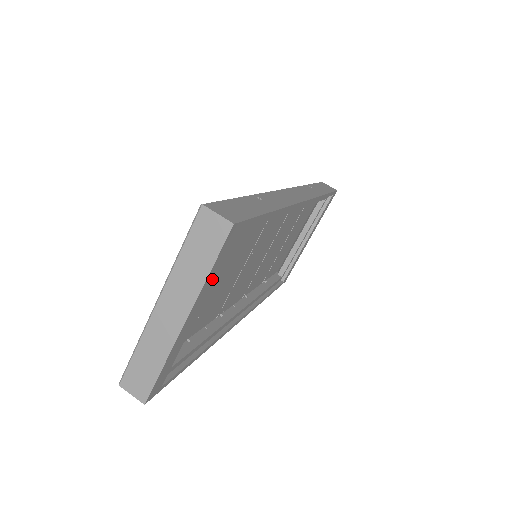
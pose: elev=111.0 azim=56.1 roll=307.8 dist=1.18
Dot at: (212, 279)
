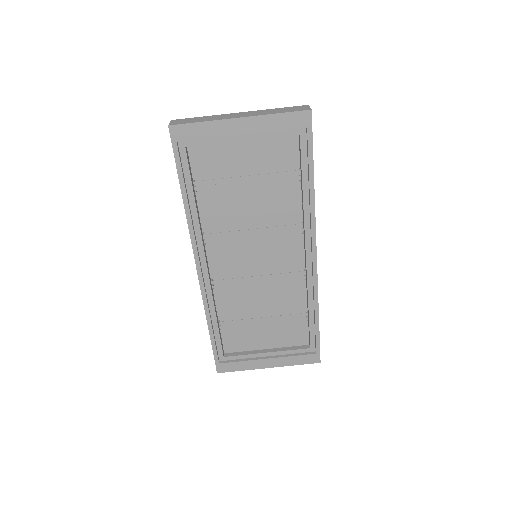
Dot at: (270, 126)
